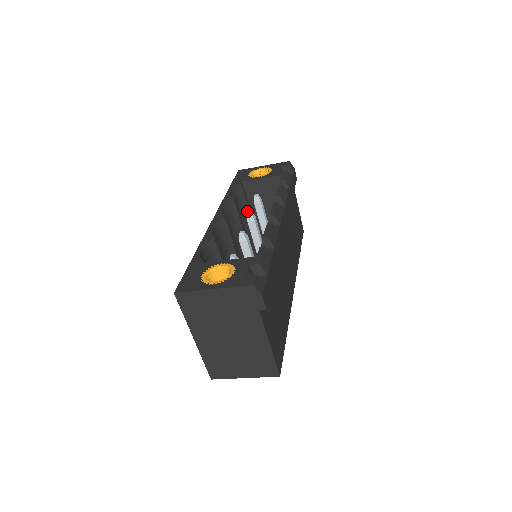
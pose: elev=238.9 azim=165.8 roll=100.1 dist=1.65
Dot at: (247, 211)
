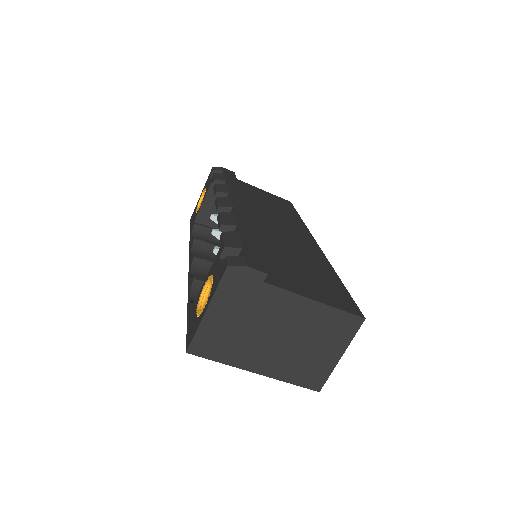
Dot at: occluded
